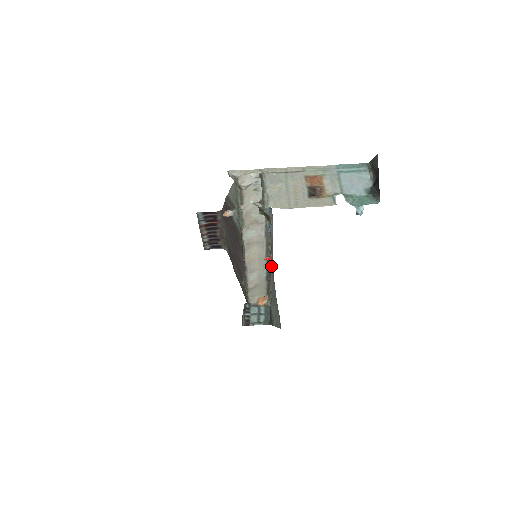
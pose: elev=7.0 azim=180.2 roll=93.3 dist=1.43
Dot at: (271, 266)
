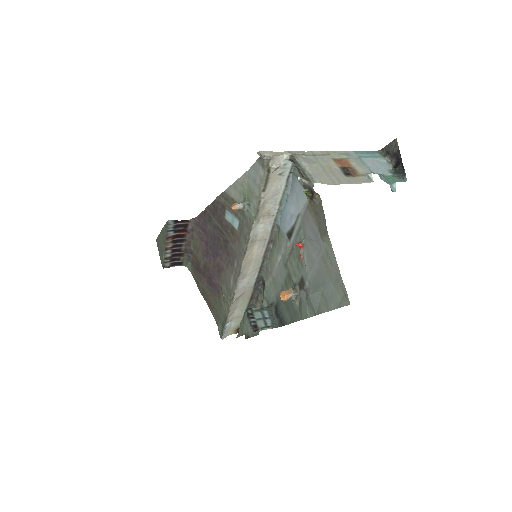
Dot at: (323, 244)
